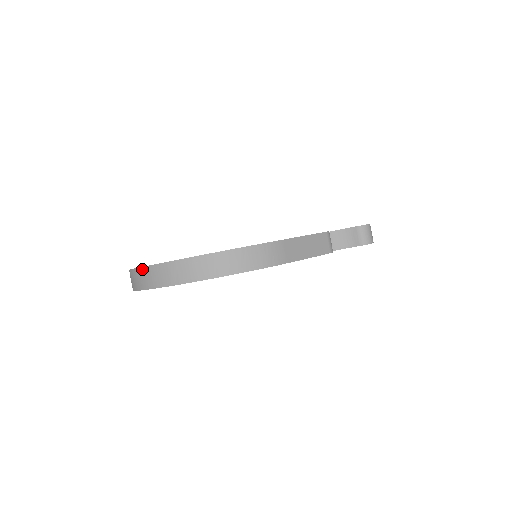
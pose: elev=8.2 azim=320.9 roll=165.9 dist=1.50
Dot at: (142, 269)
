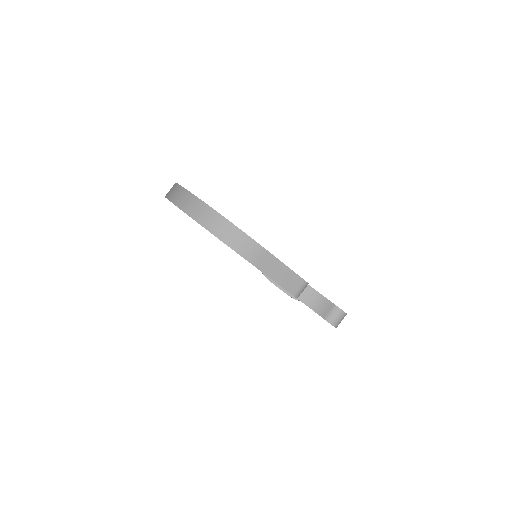
Dot at: (178, 186)
